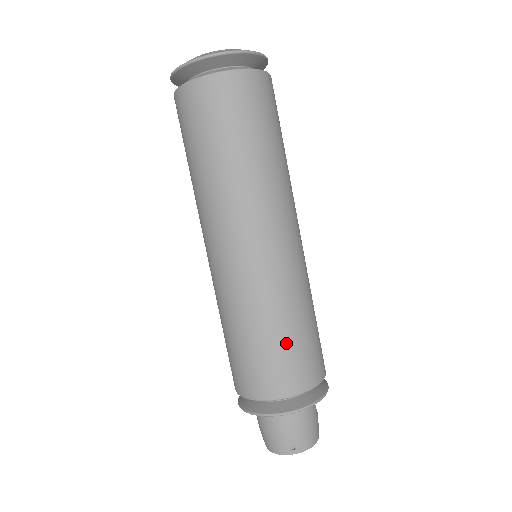
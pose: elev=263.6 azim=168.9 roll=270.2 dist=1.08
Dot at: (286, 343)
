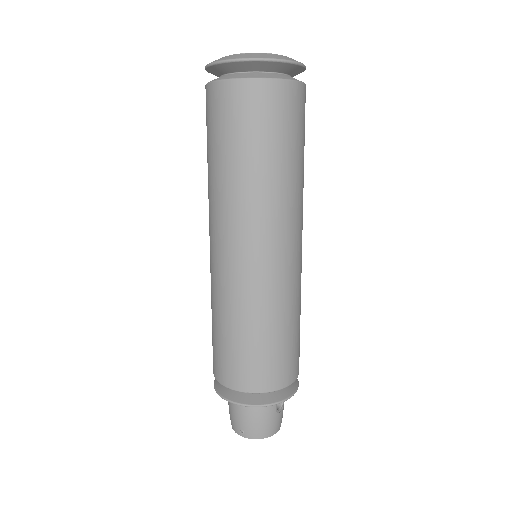
Dot at: (243, 345)
